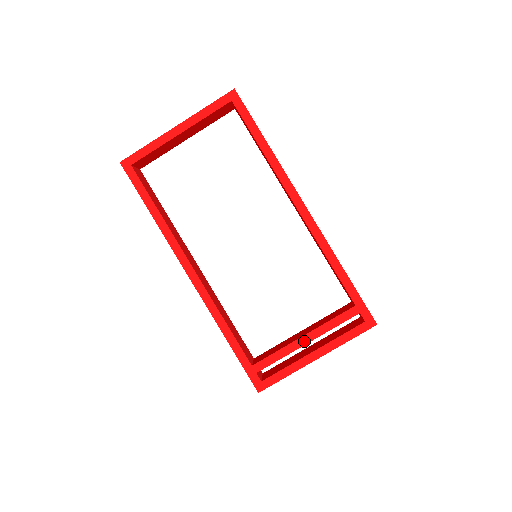
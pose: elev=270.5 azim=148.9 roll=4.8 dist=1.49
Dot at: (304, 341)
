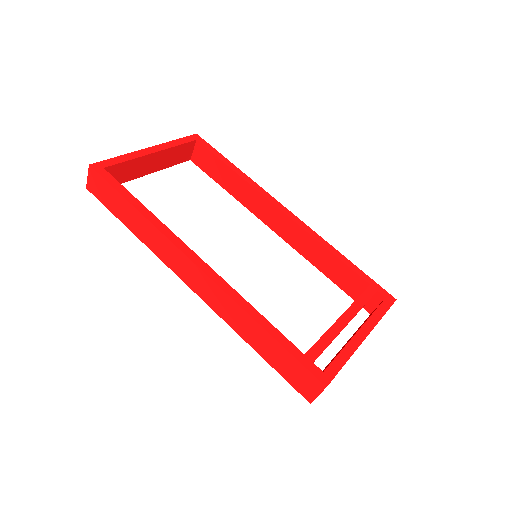
Dot at: (344, 321)
